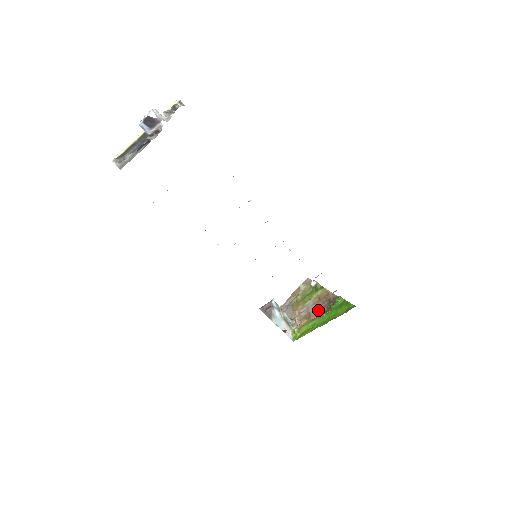
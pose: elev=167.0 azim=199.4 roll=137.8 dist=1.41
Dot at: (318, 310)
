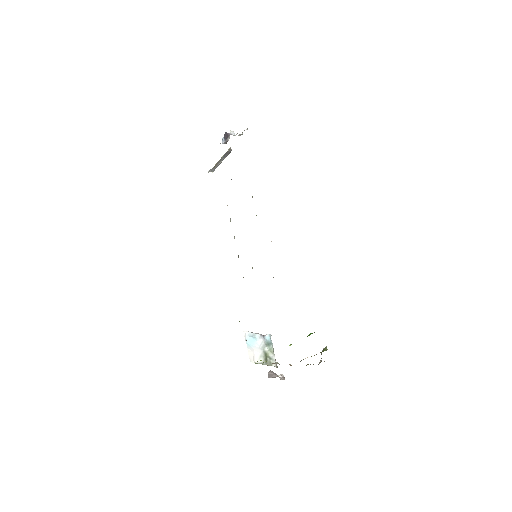
Dot at: occluded
